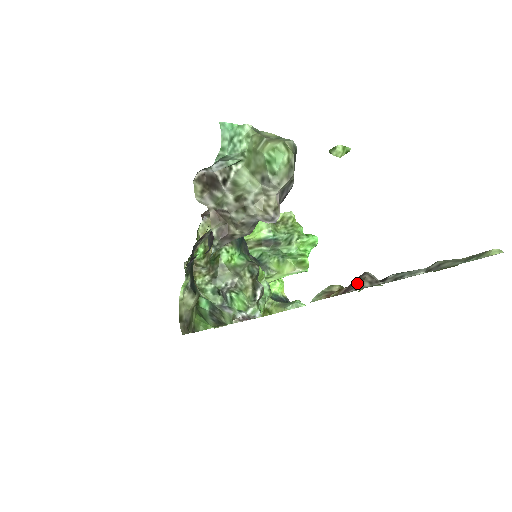
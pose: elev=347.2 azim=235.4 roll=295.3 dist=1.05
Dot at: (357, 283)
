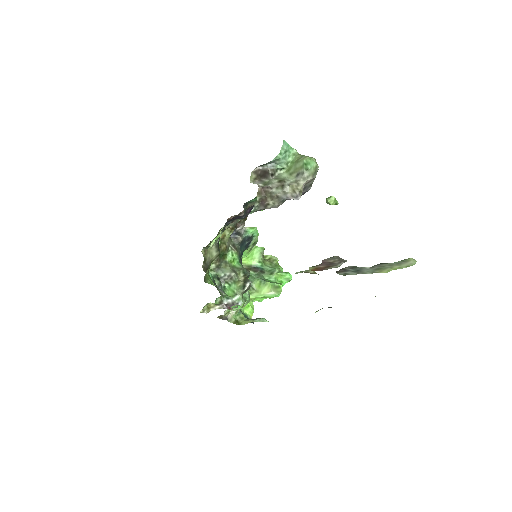
Dot at: (330, 257)
